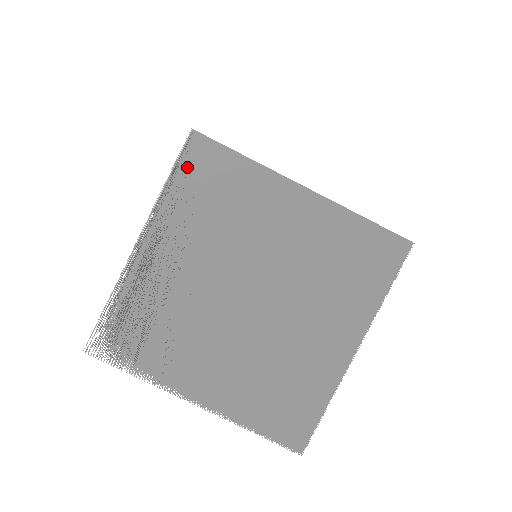
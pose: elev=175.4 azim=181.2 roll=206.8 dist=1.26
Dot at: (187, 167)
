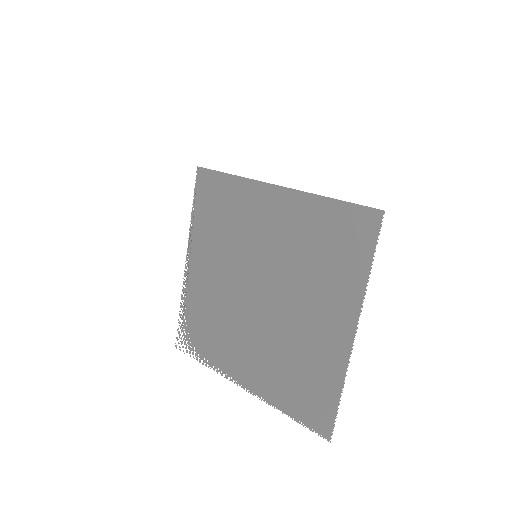
Dot at: (201, 197)
